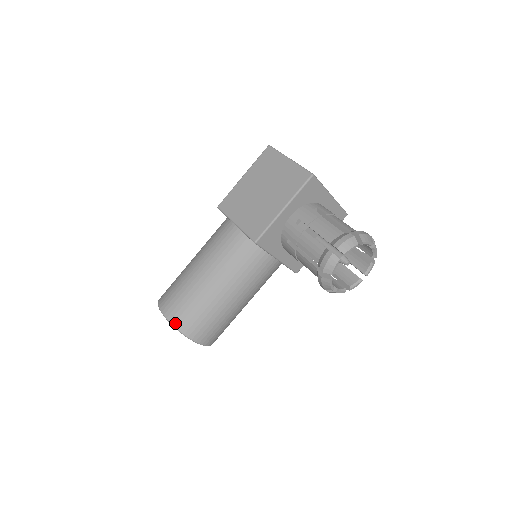
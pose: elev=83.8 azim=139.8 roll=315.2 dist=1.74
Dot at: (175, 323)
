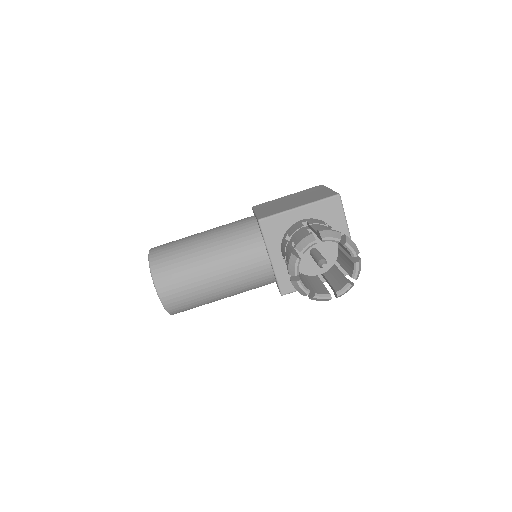
Dot at: (152, 258)
